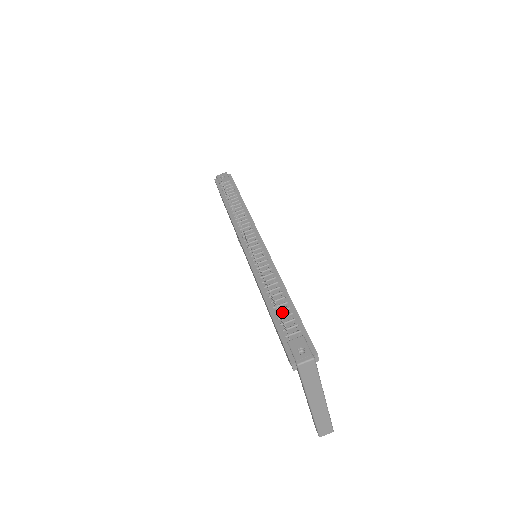
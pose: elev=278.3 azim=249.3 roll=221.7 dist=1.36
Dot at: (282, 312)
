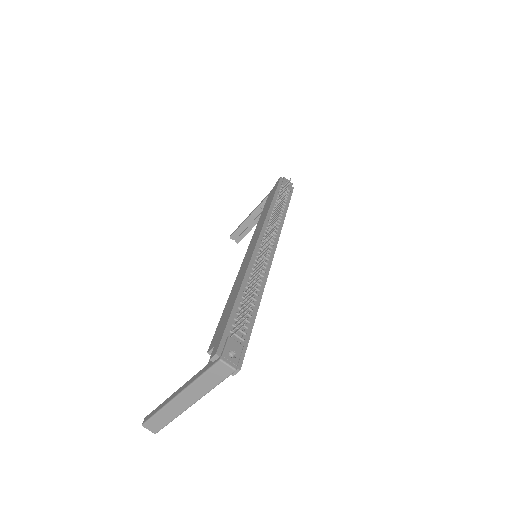
Dot at: occluded
